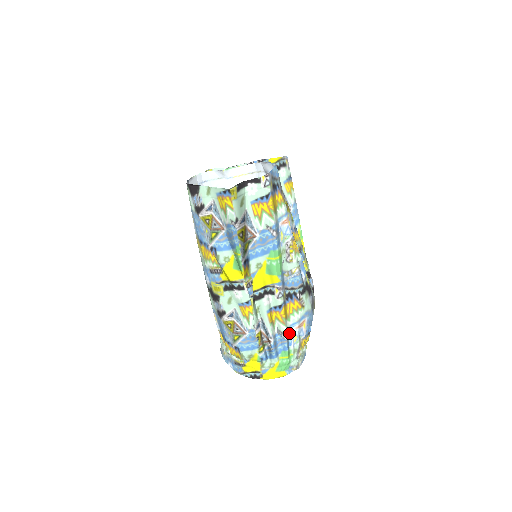
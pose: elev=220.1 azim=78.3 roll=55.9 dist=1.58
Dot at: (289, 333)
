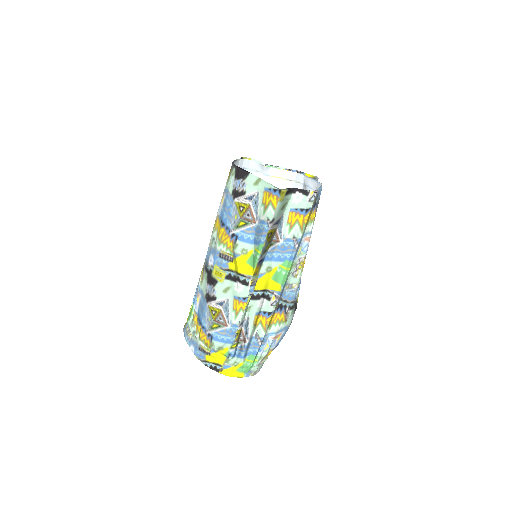
Dot at: (264, 340)
